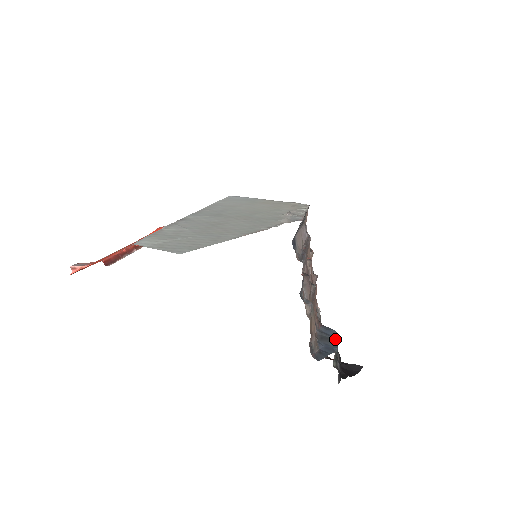
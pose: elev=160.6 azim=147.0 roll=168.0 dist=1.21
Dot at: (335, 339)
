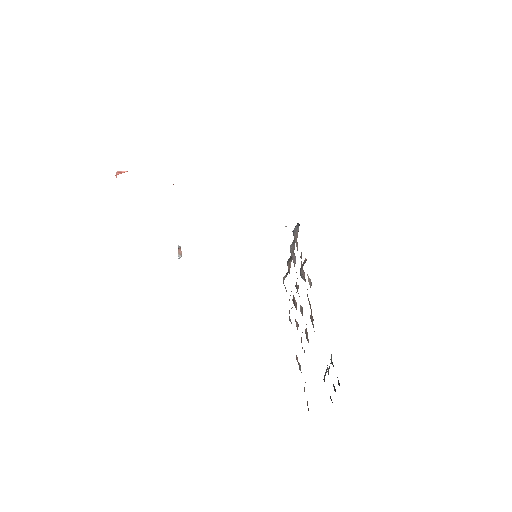
Dot at: occluded
